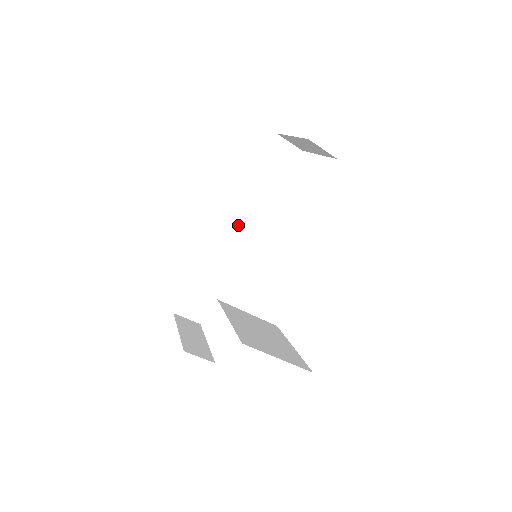
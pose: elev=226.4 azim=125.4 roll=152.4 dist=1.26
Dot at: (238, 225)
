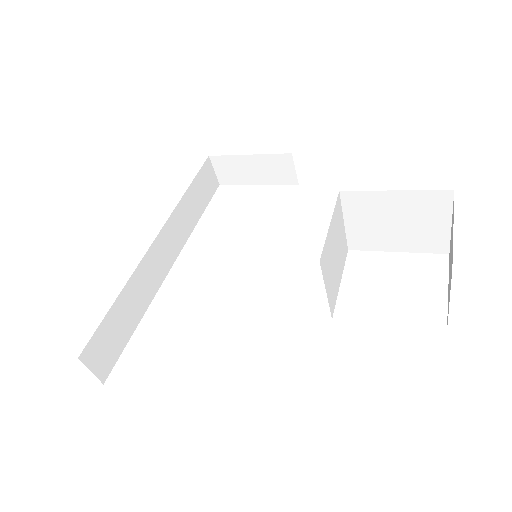
Dot at: (167, 242)
